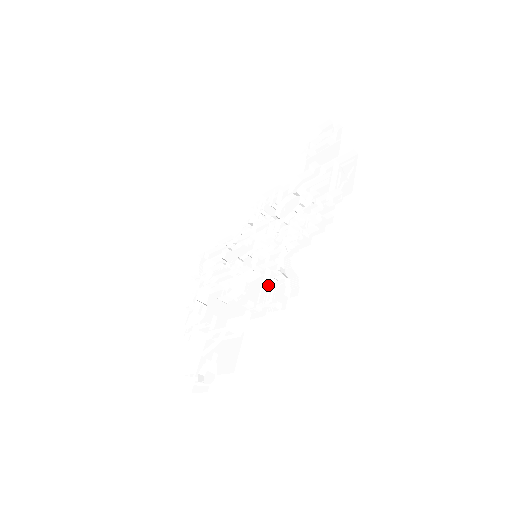
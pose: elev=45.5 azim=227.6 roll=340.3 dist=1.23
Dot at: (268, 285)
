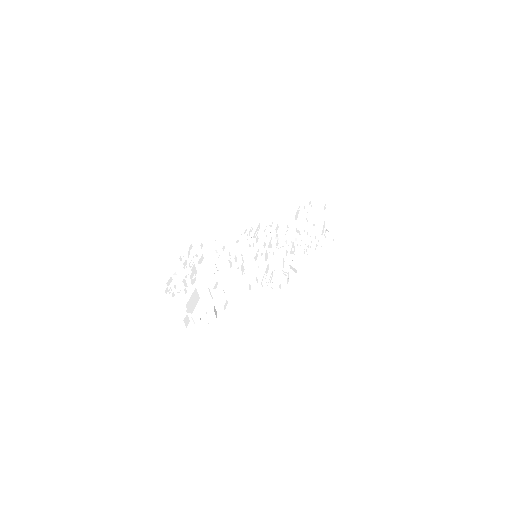
Dot at: (267, 275)
